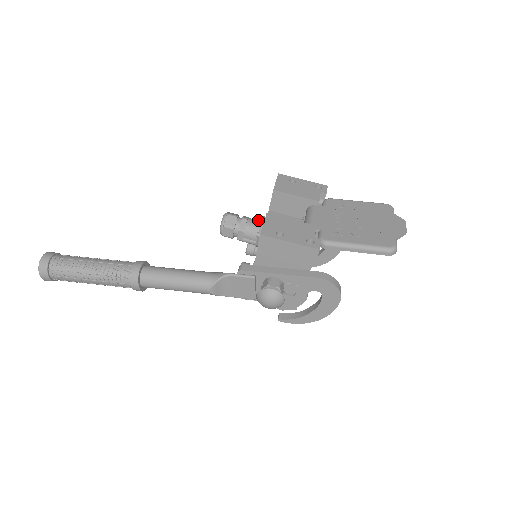
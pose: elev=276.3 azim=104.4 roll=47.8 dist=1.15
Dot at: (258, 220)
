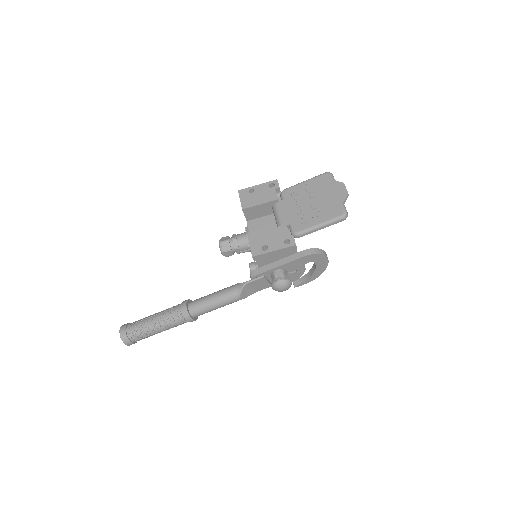
Dot at: (243, 233)
